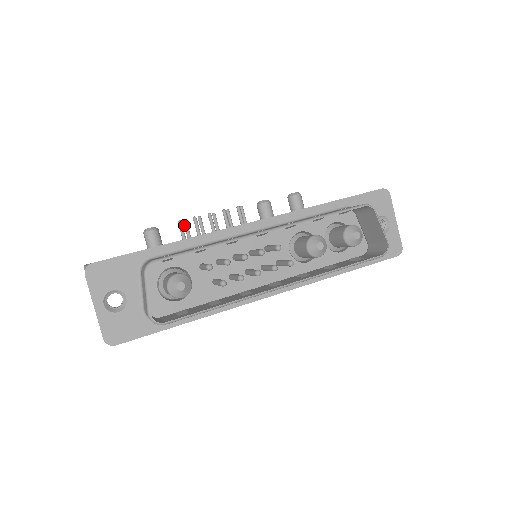
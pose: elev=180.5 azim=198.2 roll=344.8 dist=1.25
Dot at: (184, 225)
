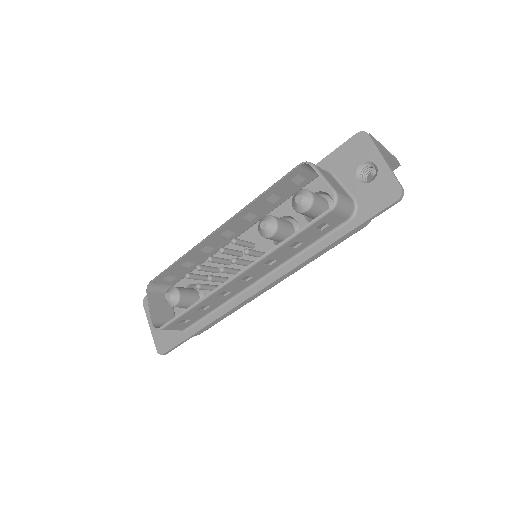
Dot at: occluded
